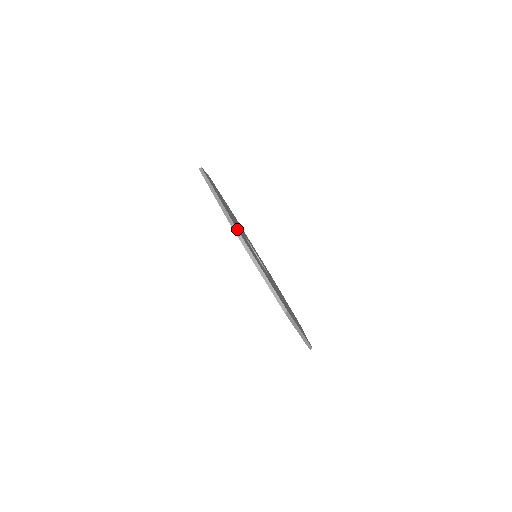
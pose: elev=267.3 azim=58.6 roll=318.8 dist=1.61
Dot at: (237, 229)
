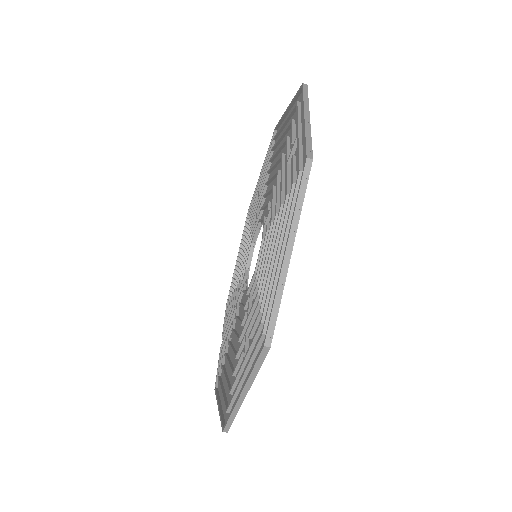
Dot at: occluded
